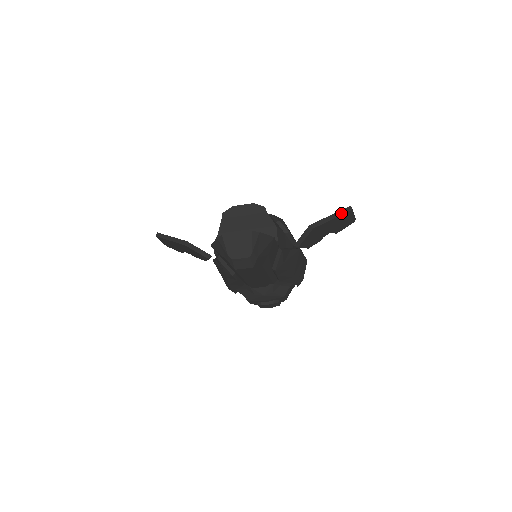
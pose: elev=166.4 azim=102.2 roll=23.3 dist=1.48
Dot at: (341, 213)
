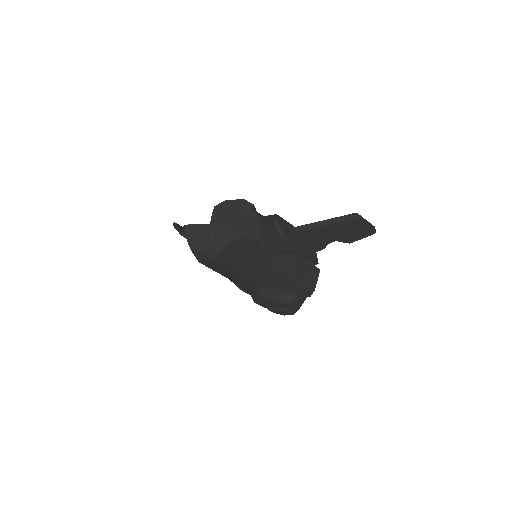
Dot at: (340, 219)
